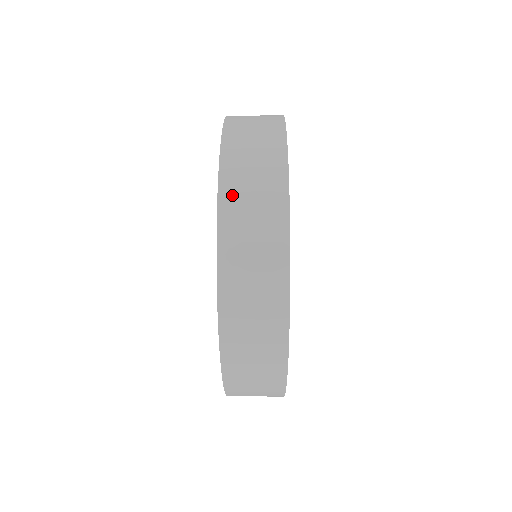
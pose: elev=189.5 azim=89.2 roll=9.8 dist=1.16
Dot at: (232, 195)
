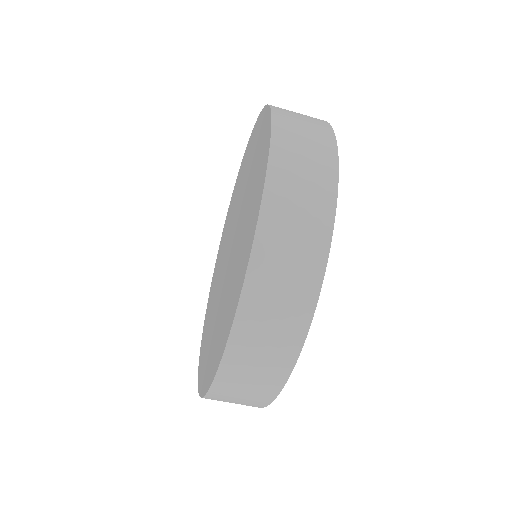
Dot at: occluded
